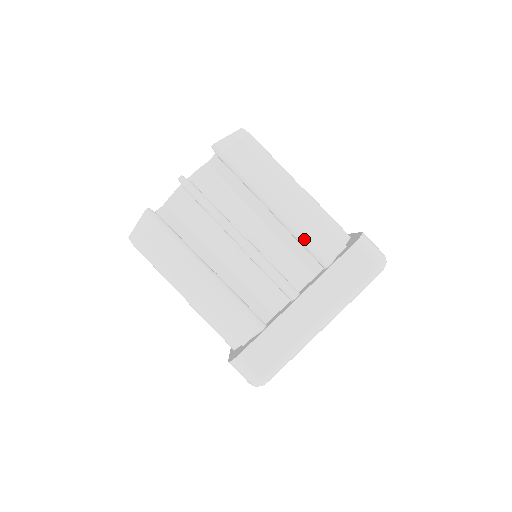
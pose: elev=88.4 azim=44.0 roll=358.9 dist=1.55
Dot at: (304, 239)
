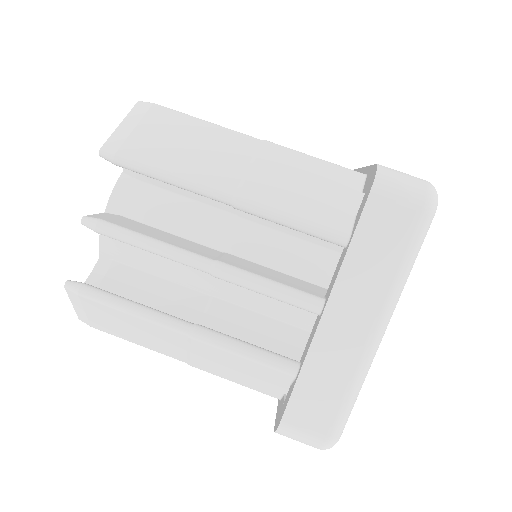
Dot at: (292, 221)
